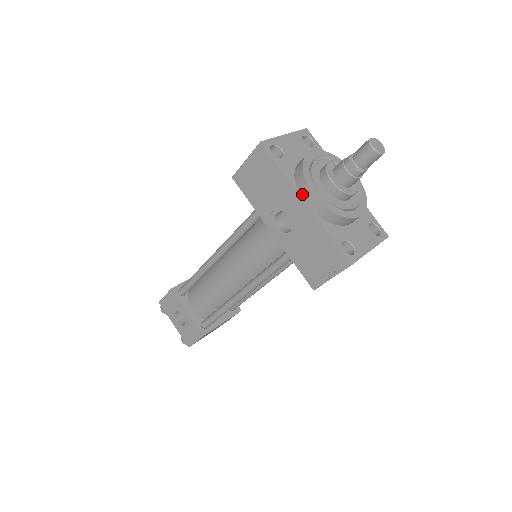
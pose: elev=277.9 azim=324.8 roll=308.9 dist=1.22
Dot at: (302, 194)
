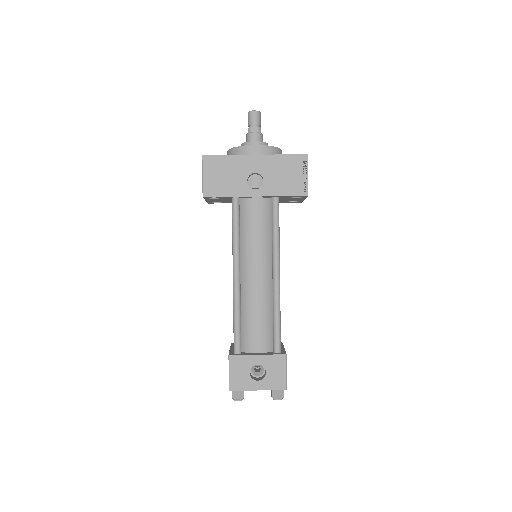
Dot at: (249, 153)
